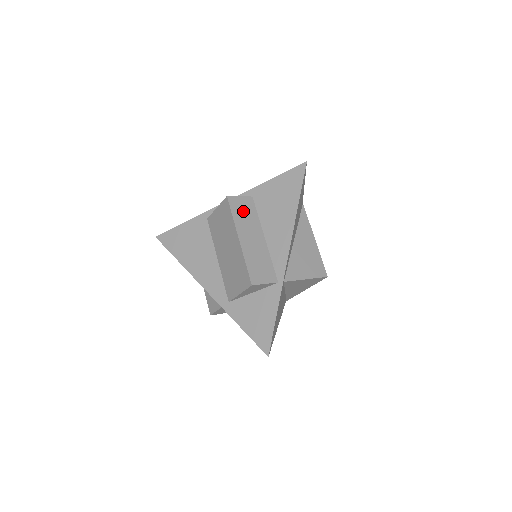
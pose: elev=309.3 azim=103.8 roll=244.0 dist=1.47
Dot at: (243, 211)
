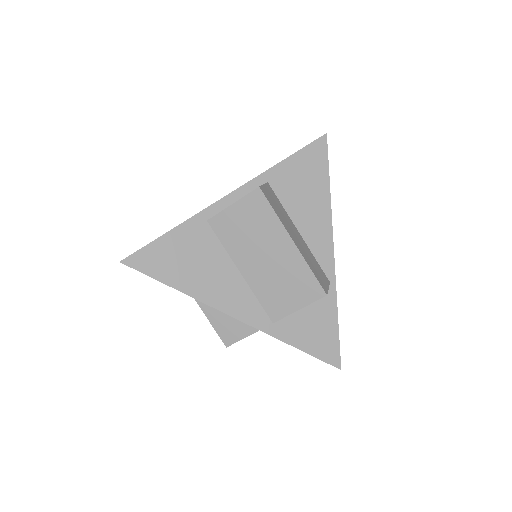
Dot at: (275, 203)
